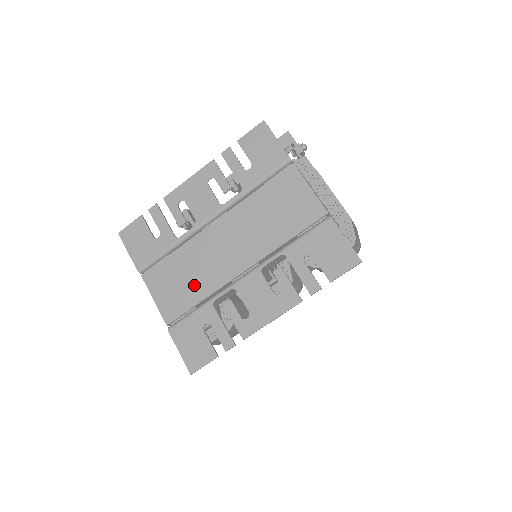
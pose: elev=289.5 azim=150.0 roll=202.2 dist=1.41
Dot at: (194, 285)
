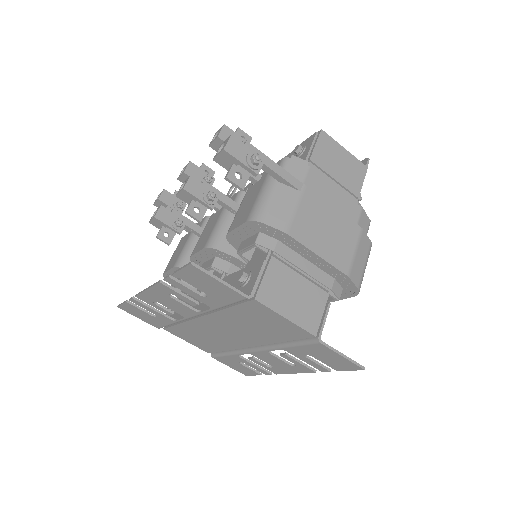
Dot at: (213, 343)
